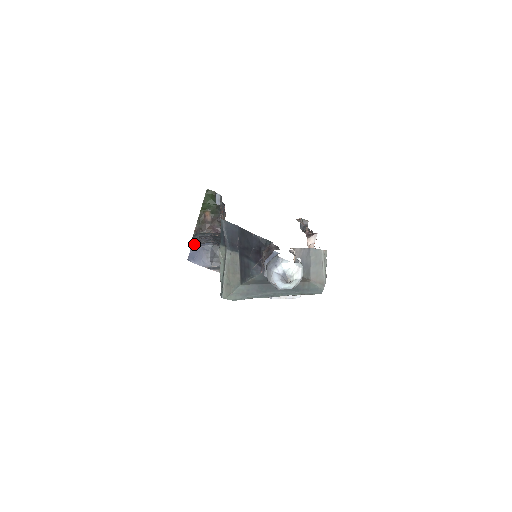
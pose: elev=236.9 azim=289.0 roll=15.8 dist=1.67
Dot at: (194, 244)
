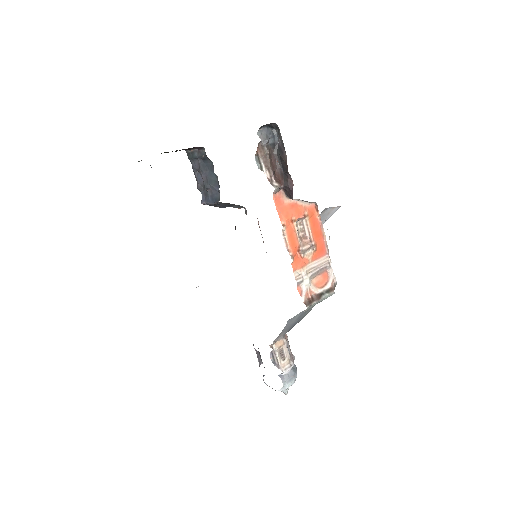
Dot at: occluded
